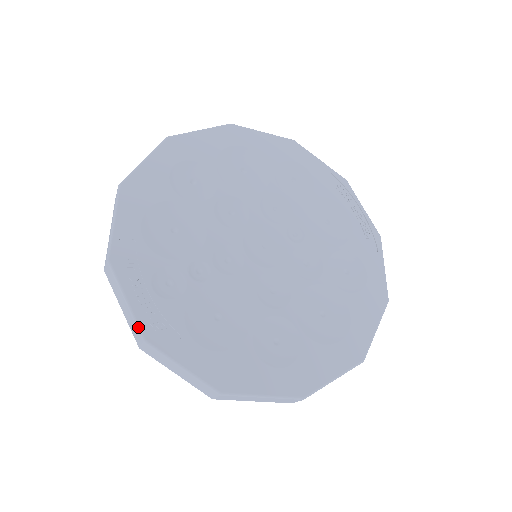
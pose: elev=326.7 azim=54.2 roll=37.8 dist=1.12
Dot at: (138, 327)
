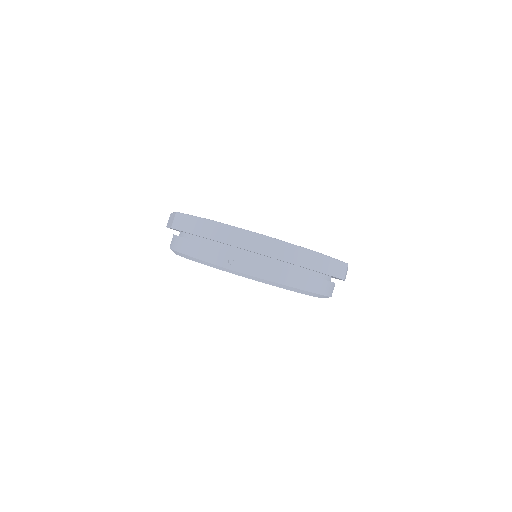
Dot at: (257, 233)
